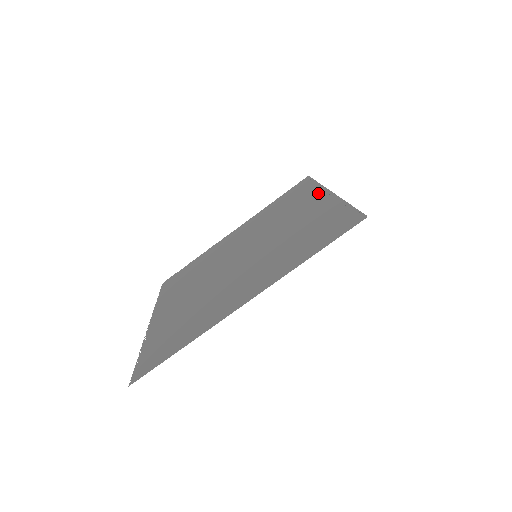
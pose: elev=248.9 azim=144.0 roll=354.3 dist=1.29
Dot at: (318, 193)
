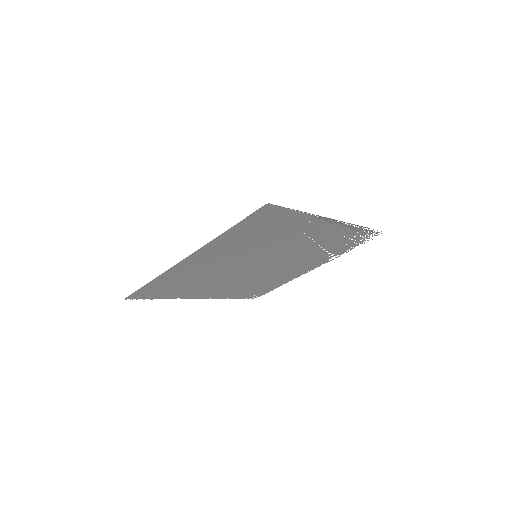
Dot at: (341, 226)
